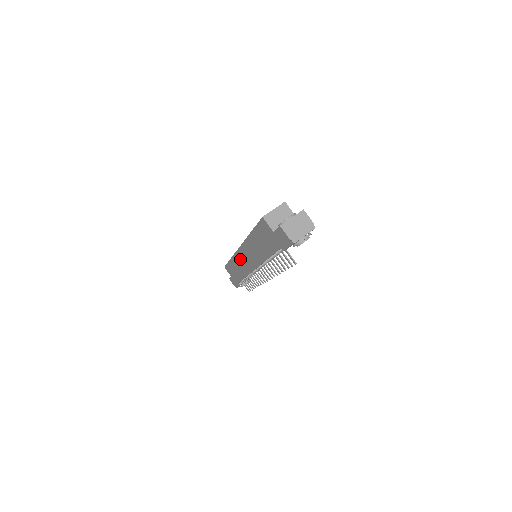
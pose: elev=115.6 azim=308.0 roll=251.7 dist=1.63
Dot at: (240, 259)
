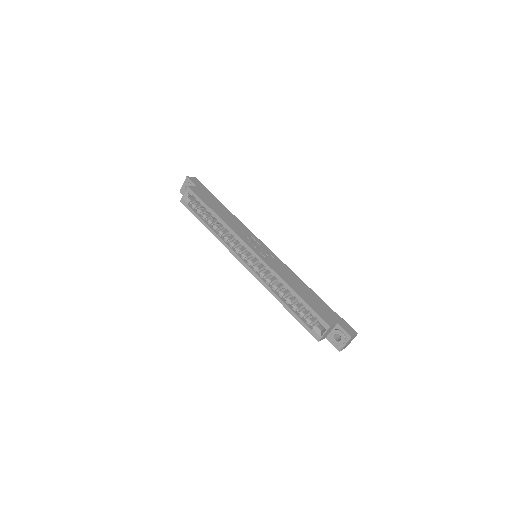
Dot at: occluded
